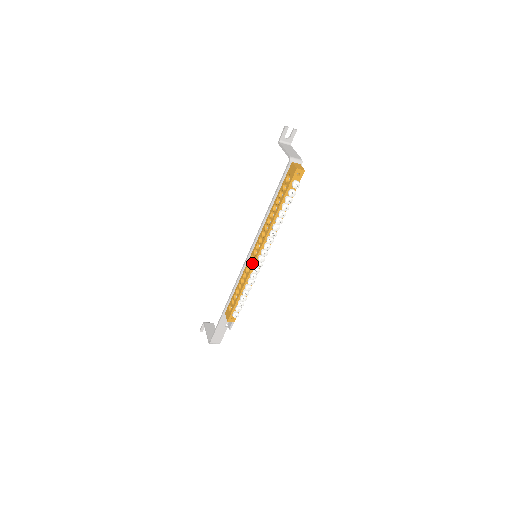
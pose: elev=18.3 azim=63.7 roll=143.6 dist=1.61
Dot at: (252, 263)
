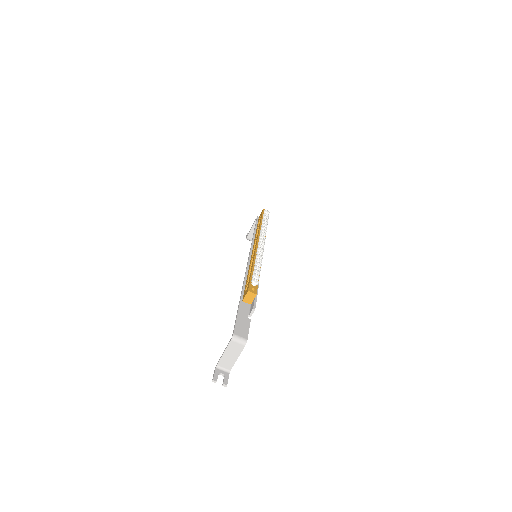
Dot at: (254, 251)
